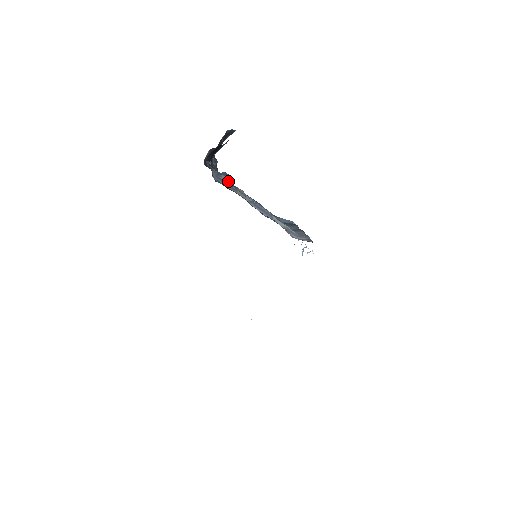
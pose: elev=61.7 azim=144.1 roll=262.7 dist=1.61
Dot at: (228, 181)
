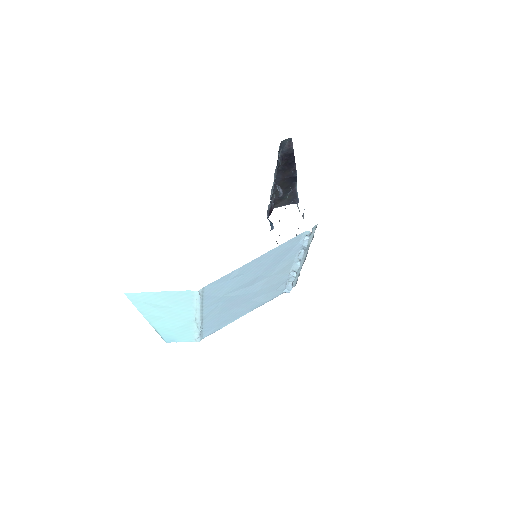
Dot at: (280, 189)
